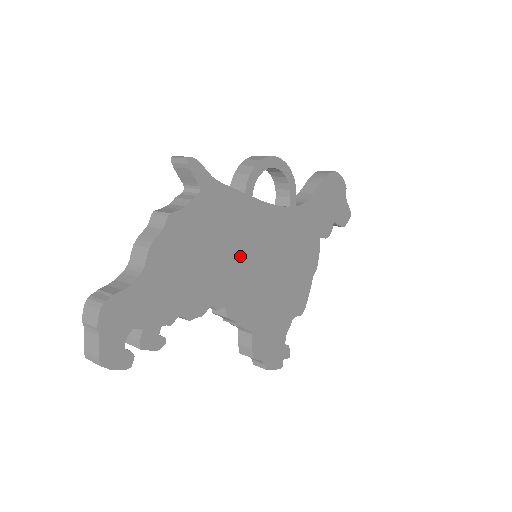
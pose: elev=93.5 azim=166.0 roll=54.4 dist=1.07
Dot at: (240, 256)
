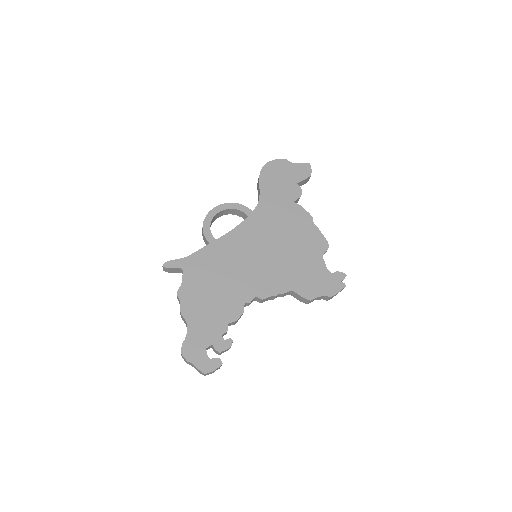
Dot at: (239, 268)
